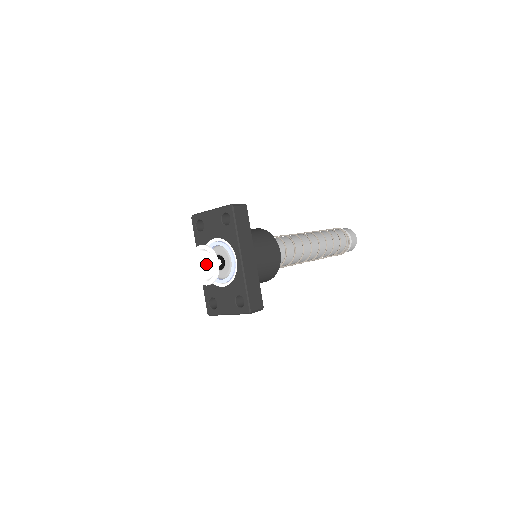
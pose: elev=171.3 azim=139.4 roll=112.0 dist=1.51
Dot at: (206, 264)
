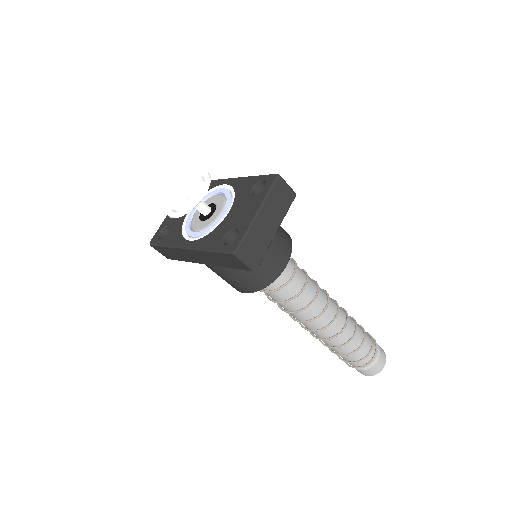
Dot at: (189, 194)
